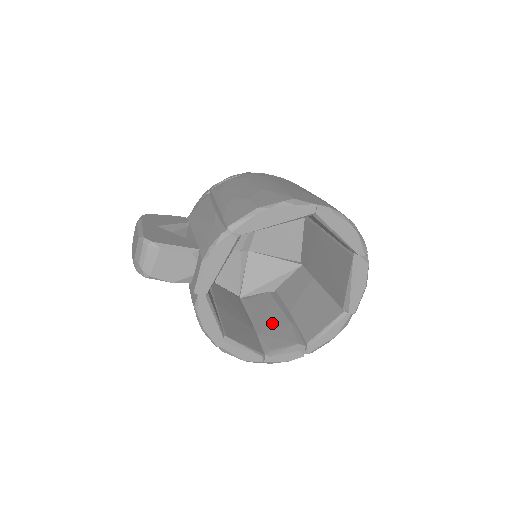
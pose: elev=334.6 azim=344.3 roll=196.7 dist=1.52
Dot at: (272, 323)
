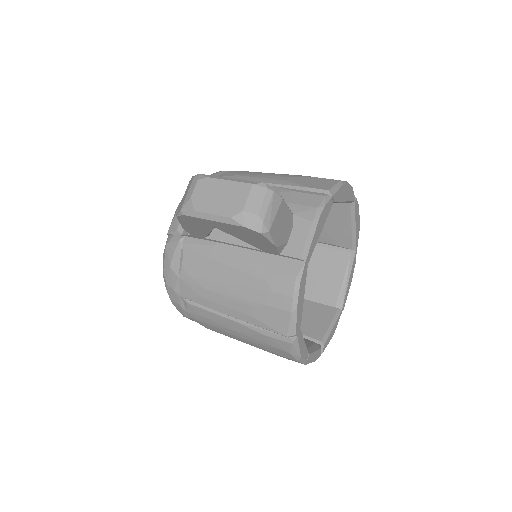
Dot at: occluded
